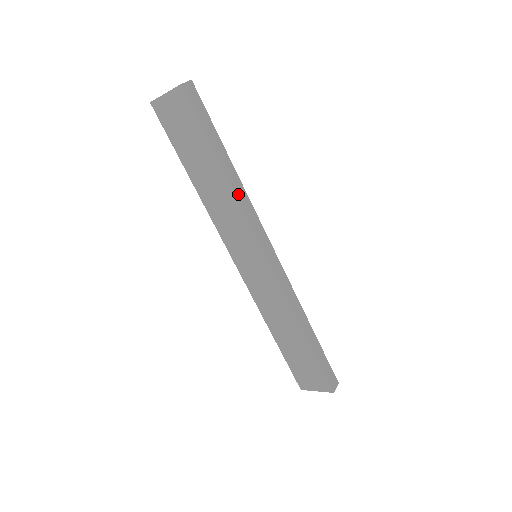
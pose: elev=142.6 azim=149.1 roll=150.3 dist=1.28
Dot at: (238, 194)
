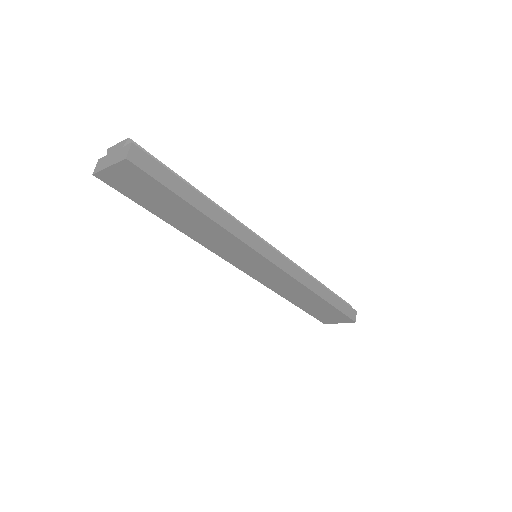
Dot at: (225, 225)
